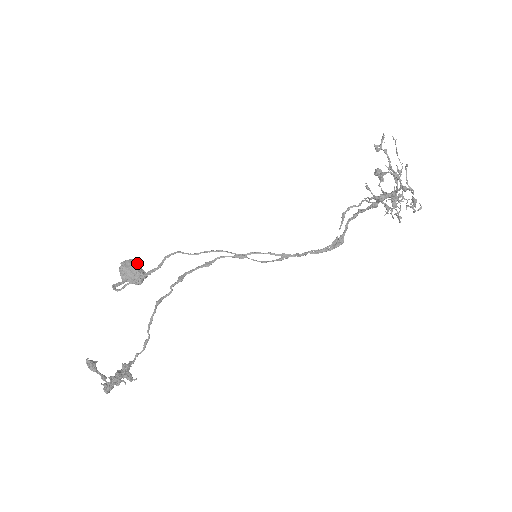
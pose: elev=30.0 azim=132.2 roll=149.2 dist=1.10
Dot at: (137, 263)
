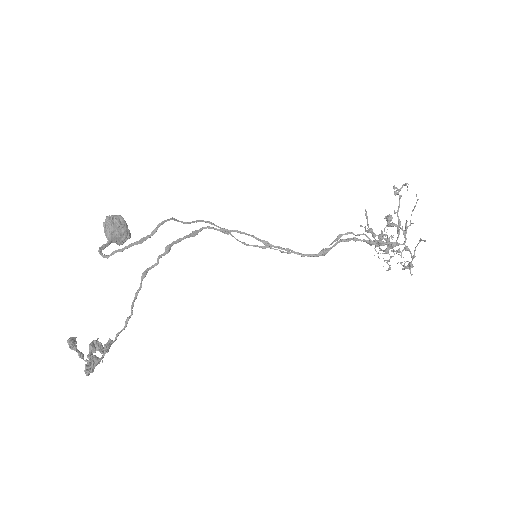
Dot at: (125, 222)
